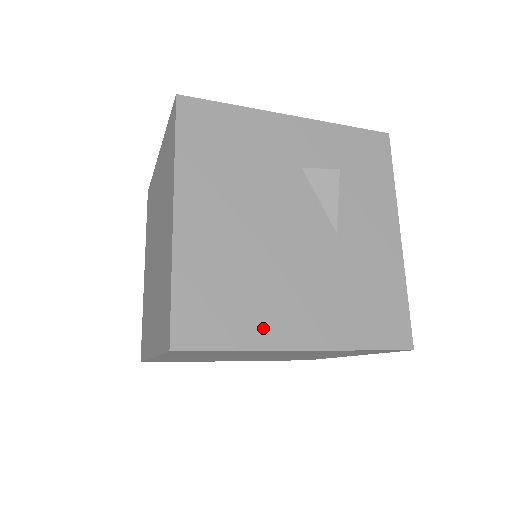
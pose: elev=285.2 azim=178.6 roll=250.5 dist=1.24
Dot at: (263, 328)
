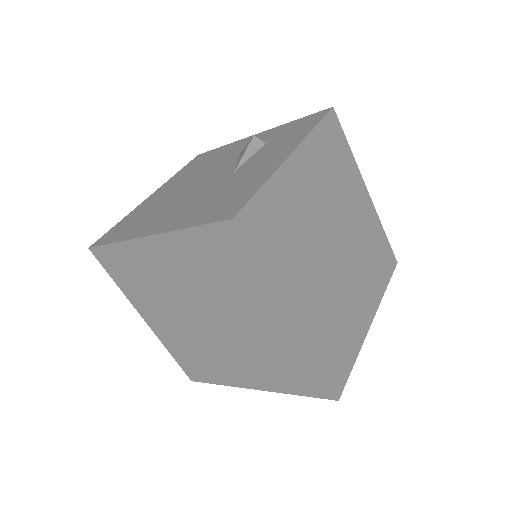
Dot at: (138, 230)
